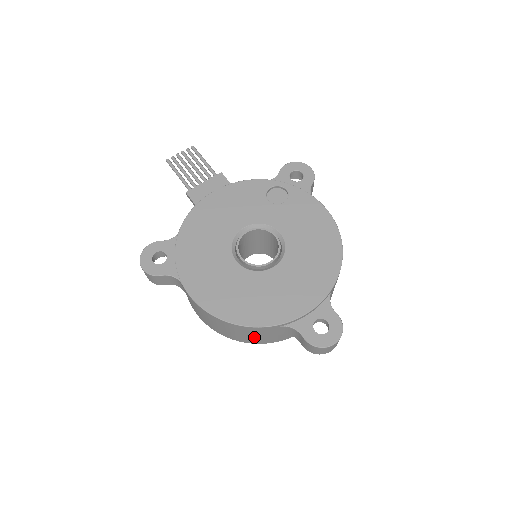
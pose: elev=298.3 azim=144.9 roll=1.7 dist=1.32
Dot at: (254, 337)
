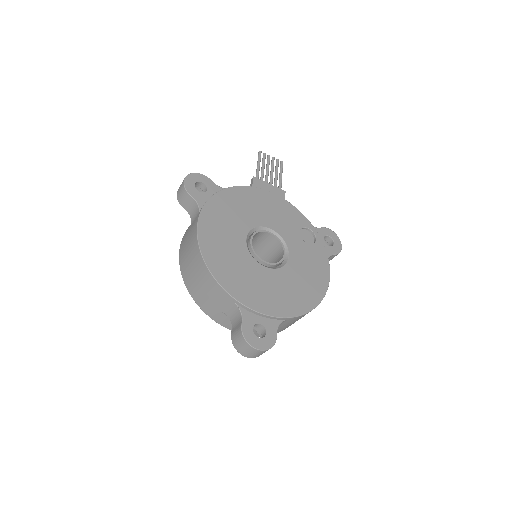
Dot at: (205, 296)
